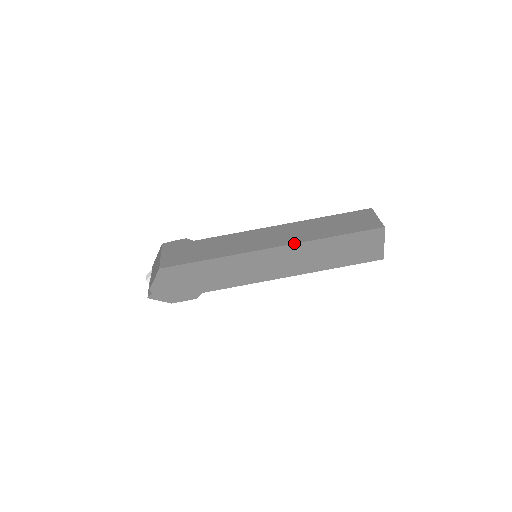
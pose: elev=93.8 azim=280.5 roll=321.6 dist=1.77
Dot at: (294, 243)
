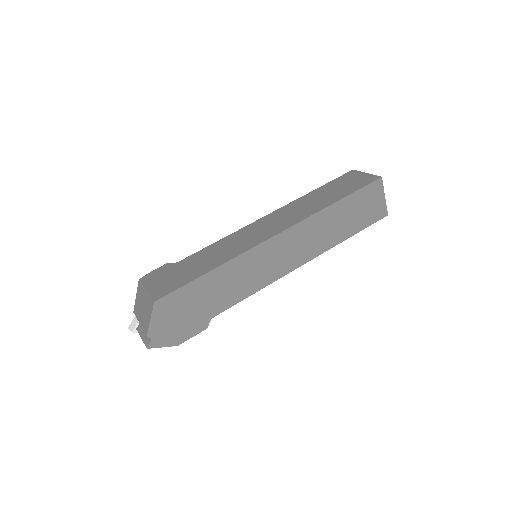
Dot at: (299, 221)
